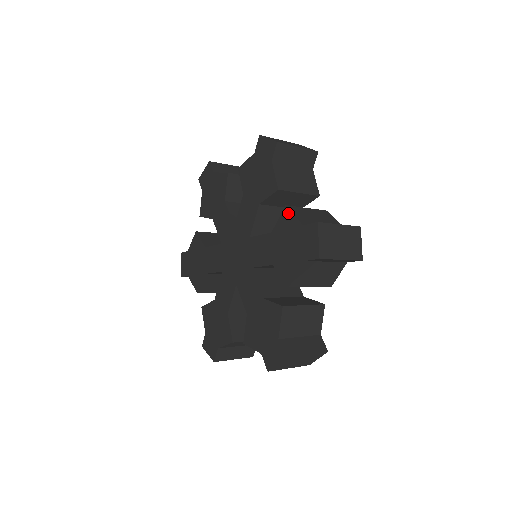
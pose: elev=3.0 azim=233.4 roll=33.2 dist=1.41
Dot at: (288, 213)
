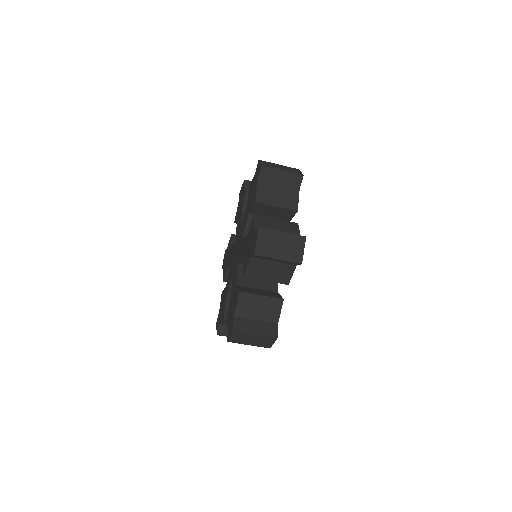
Dot at: (250, 184)
